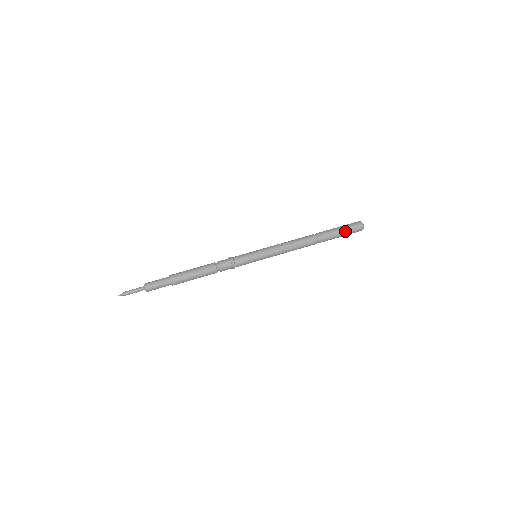
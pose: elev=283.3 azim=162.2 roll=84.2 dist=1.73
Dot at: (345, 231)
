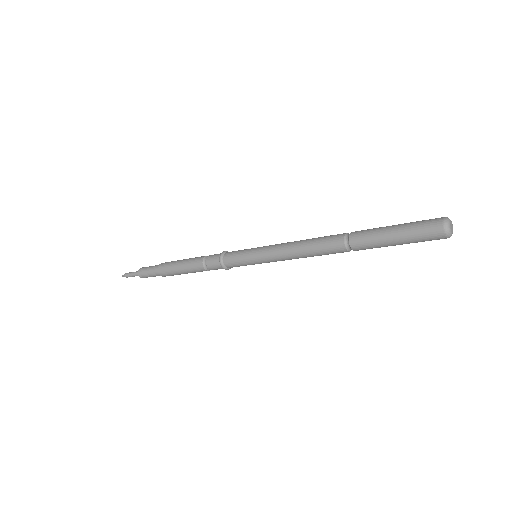
Dot at: (402, 231)
